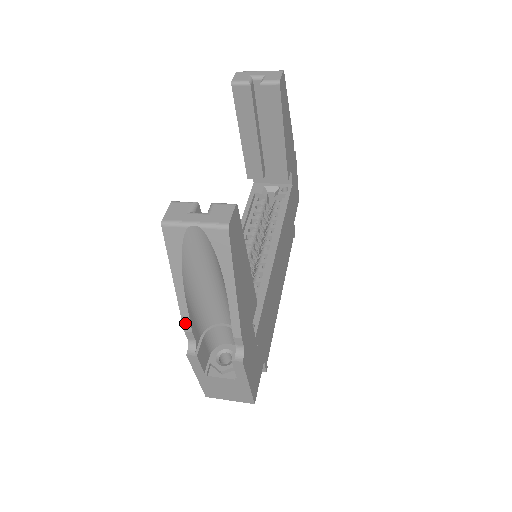
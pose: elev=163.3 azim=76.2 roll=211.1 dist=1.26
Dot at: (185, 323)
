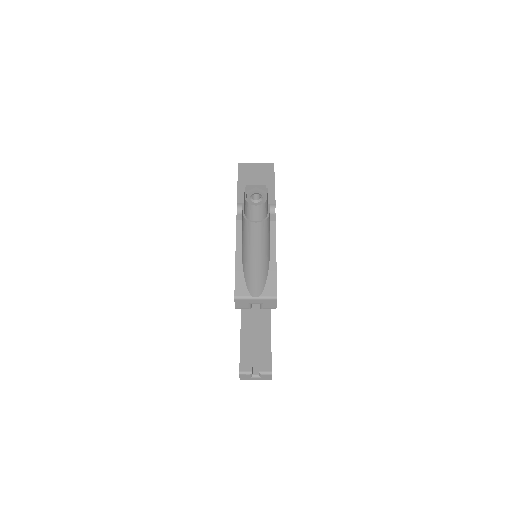
Dot at: occluded
